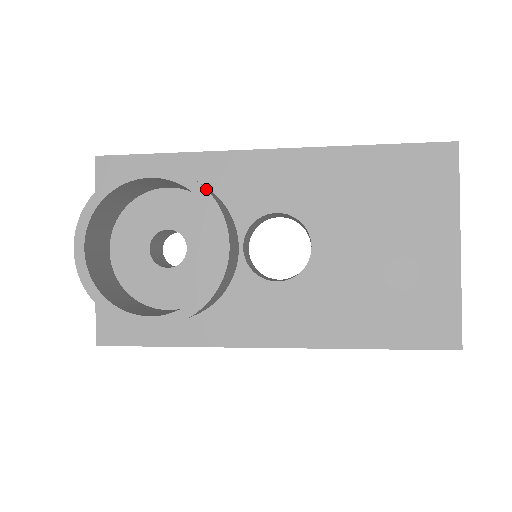
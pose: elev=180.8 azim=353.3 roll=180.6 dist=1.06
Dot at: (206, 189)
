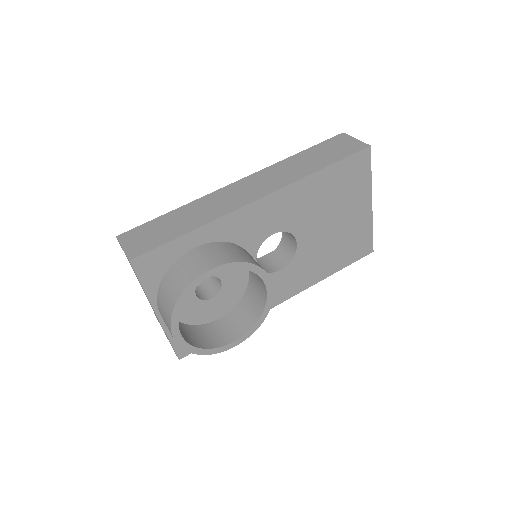
Dot at: (252, 264)
